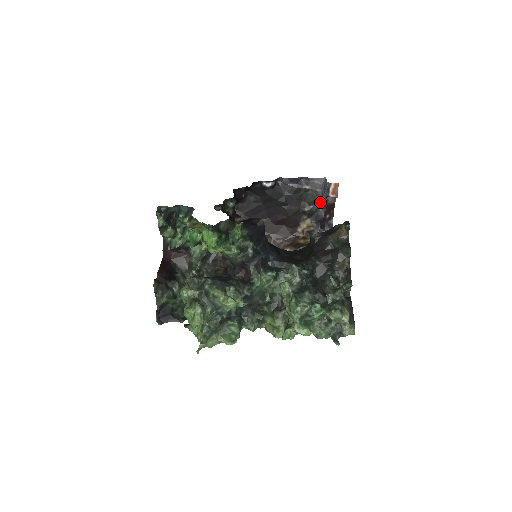
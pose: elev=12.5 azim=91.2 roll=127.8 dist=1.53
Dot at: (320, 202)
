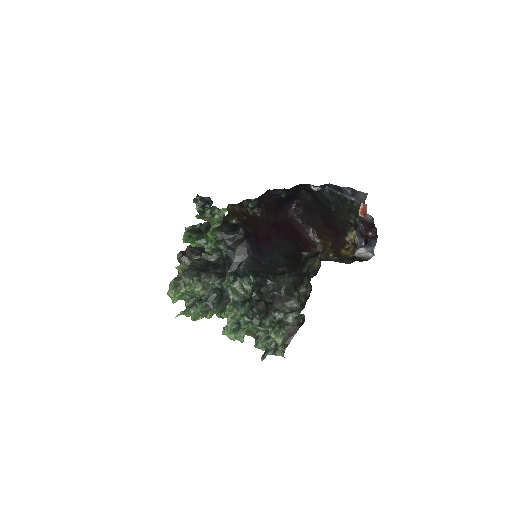
Dot at: occluded
